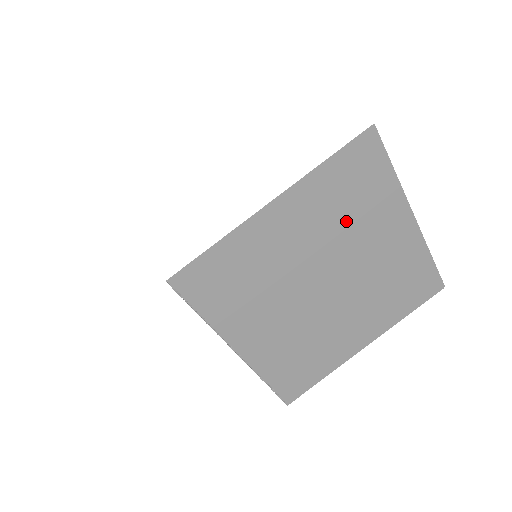
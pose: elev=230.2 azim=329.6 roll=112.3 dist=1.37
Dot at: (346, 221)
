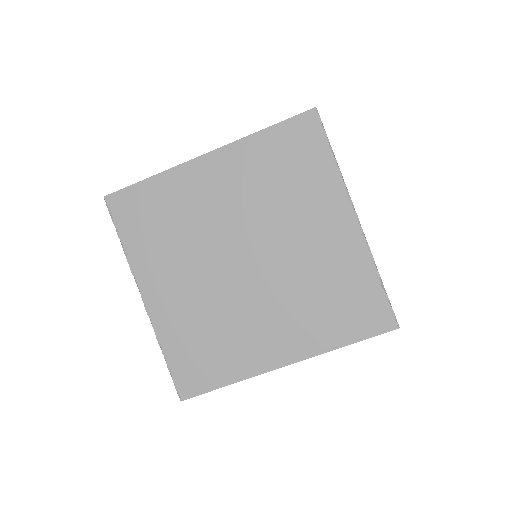
Dot at: occluded
